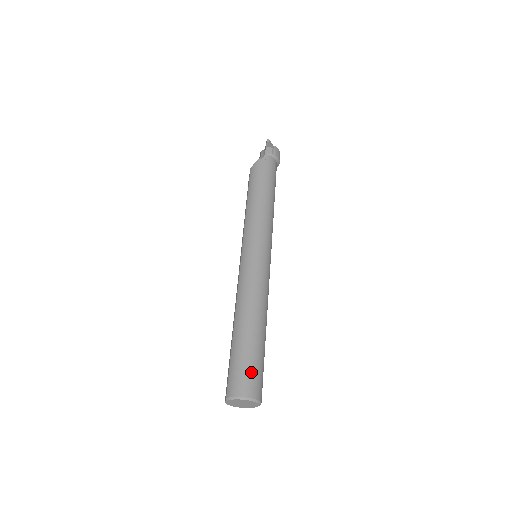
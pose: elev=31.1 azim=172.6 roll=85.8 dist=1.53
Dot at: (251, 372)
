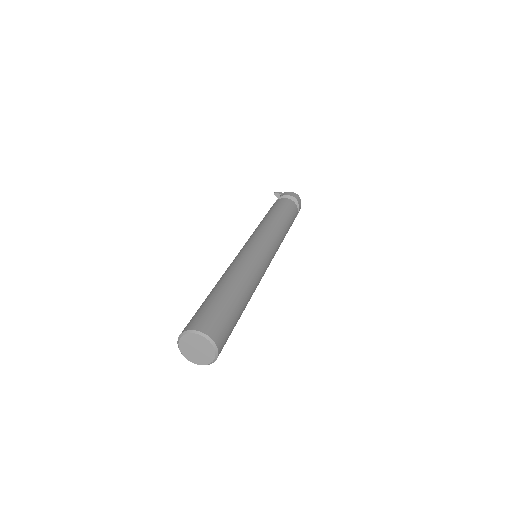
Dot at: (196, 315)
